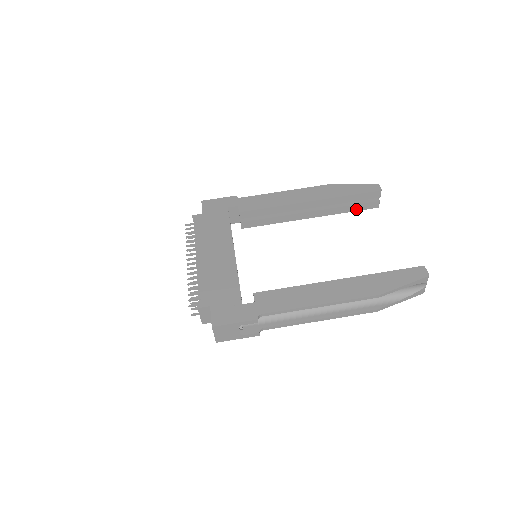
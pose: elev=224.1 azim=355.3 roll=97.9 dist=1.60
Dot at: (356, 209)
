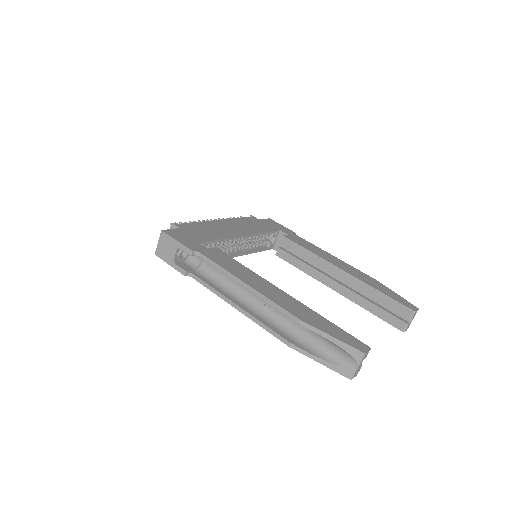
Dot at: (380, 315)
